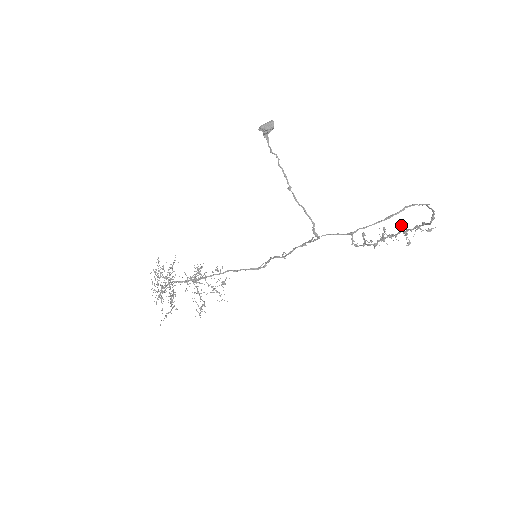
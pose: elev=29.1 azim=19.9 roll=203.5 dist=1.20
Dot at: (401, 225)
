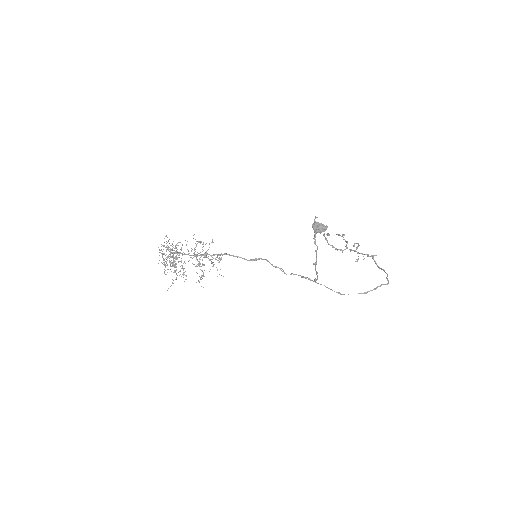
Dot at: (357, 243)
